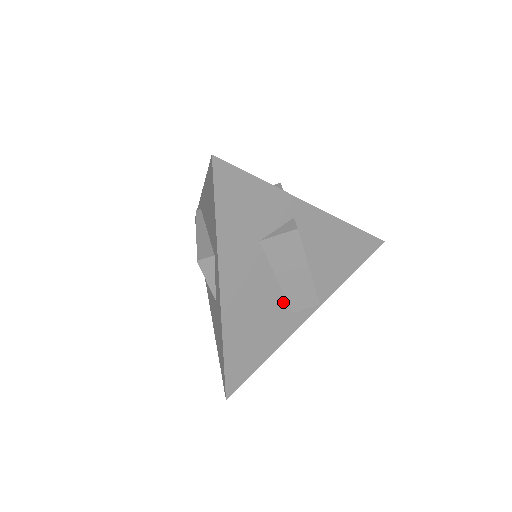
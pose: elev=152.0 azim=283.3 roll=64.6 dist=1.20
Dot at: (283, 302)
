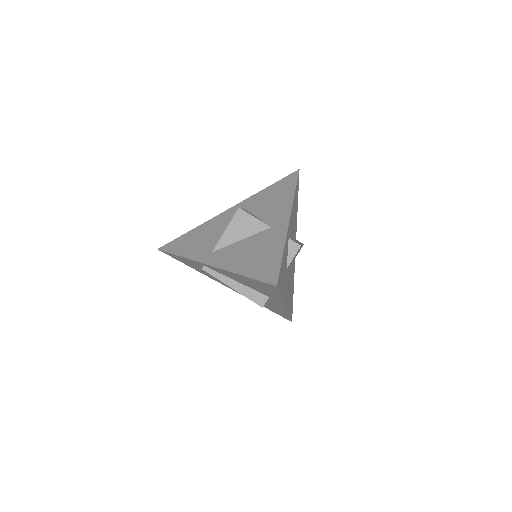
Dot at: (292, 265)
